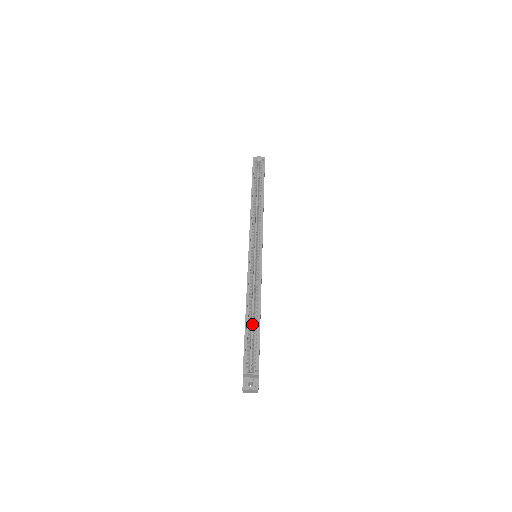
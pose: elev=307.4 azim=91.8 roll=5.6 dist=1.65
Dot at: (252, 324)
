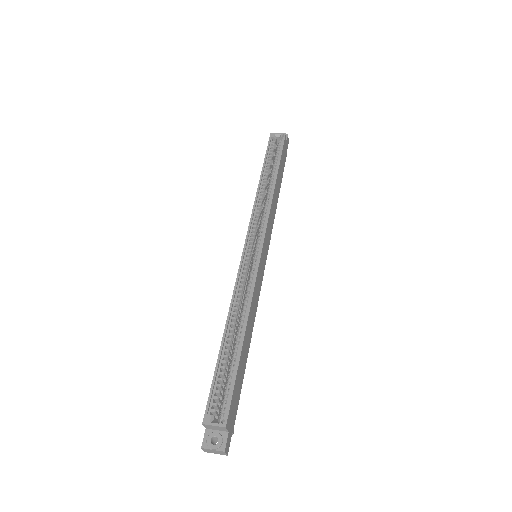
Dot at: occluded
